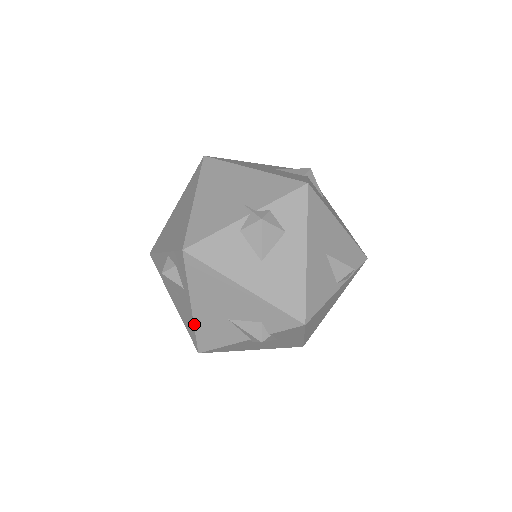
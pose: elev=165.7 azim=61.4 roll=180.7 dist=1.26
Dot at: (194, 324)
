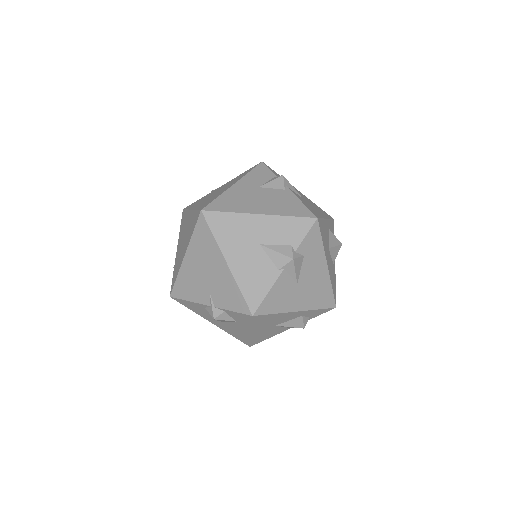
Dot at: occluded
